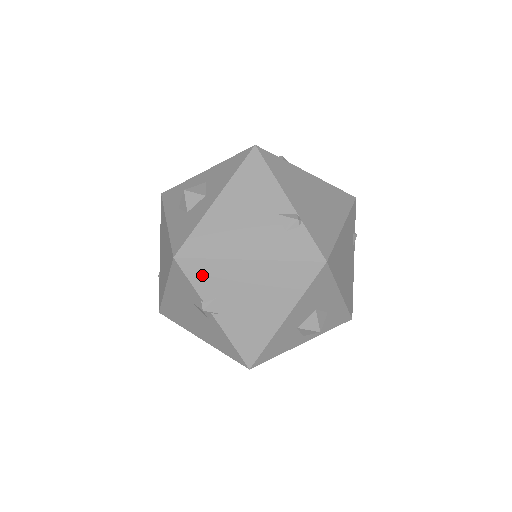
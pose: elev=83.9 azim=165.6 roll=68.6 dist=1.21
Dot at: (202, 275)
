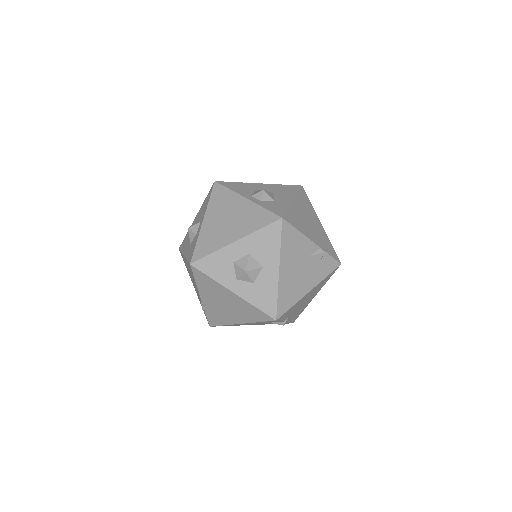
Dot at: (287, 314)
